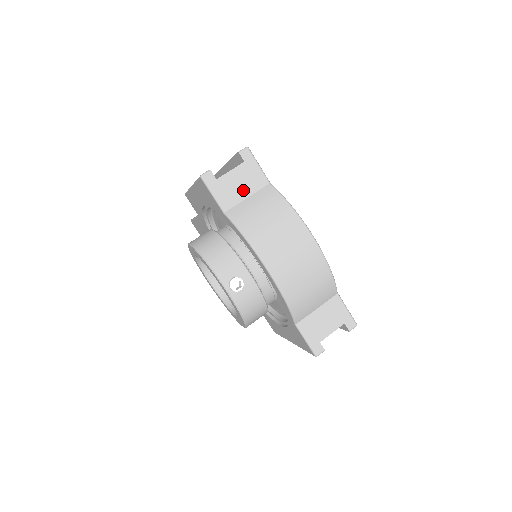
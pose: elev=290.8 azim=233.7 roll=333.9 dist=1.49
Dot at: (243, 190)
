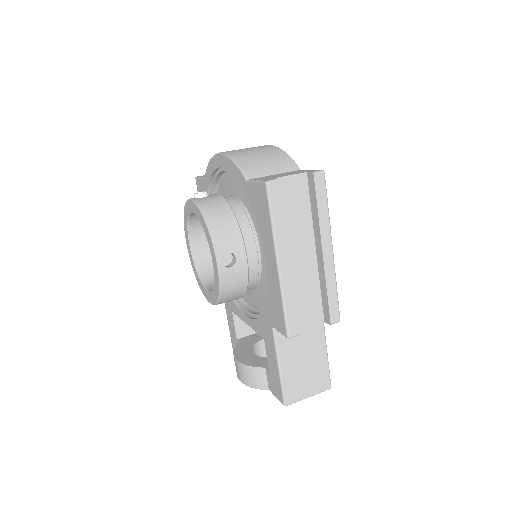
Dot at: occluded
